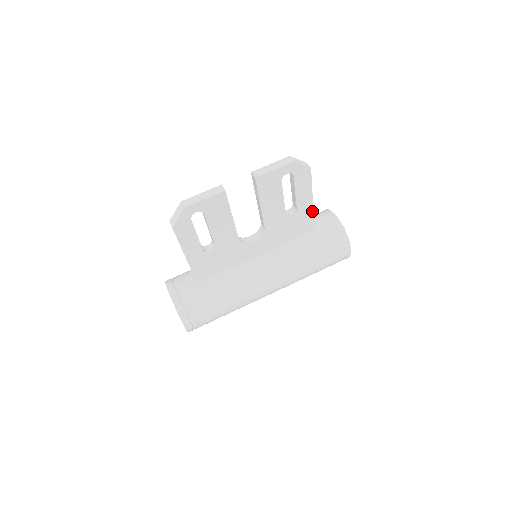
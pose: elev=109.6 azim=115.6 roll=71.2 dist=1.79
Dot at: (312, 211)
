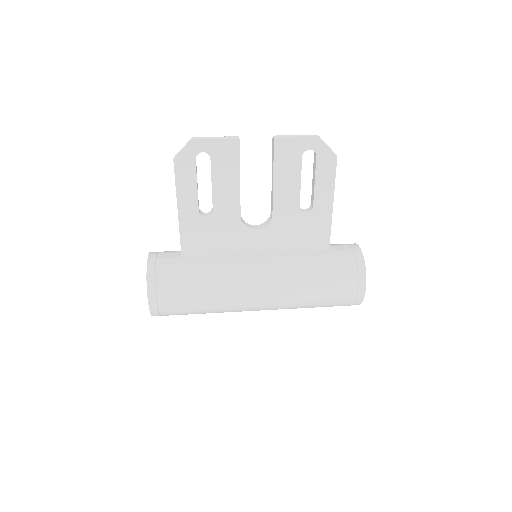
Dot at: (330, 219)
